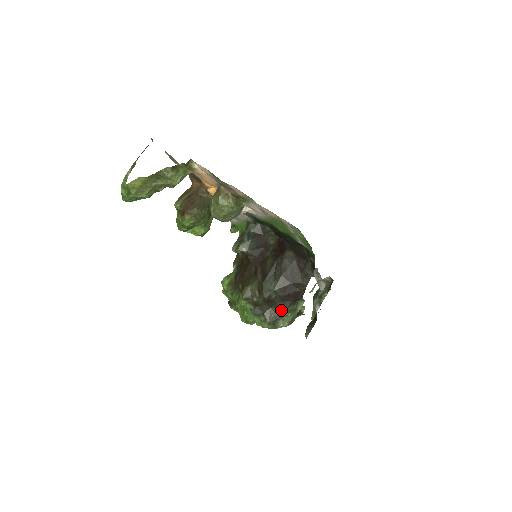
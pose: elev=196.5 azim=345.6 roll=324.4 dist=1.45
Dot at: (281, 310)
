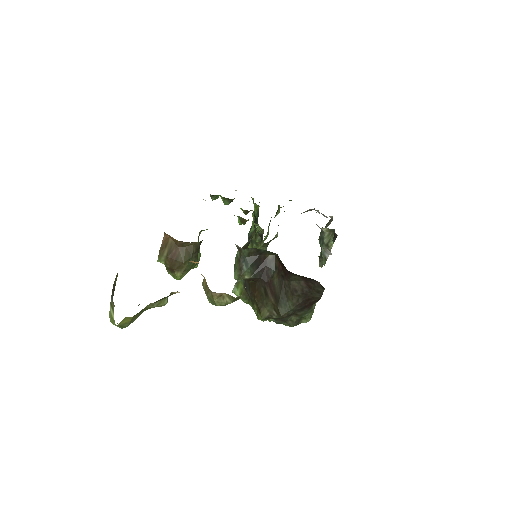
Dot at: (301, 315)
